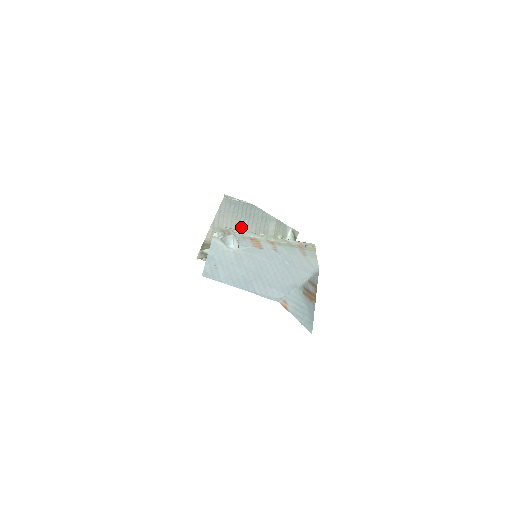
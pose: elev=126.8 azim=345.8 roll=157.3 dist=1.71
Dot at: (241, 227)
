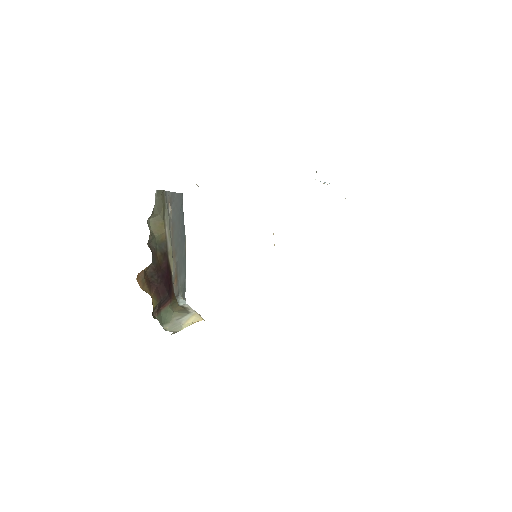
Dot at: (177, 236)
